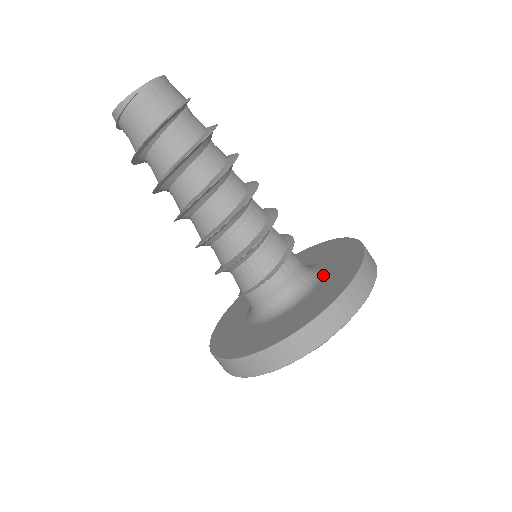
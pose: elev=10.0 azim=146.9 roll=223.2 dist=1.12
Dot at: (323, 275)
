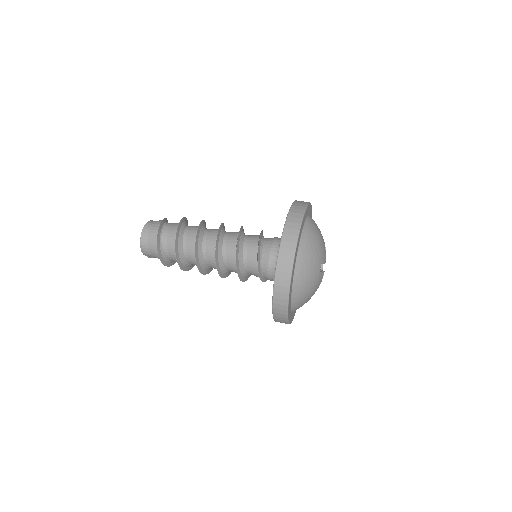
Dot at: occluded
